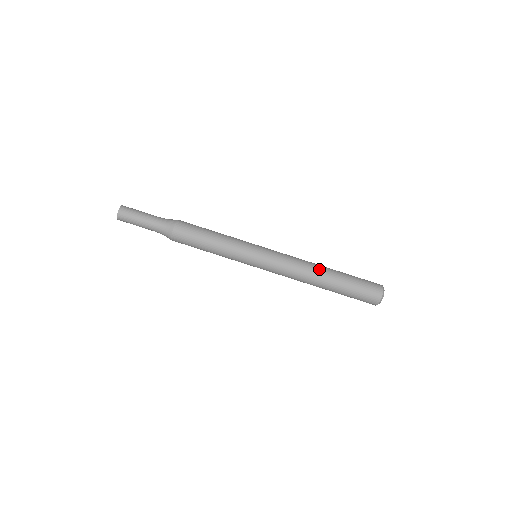
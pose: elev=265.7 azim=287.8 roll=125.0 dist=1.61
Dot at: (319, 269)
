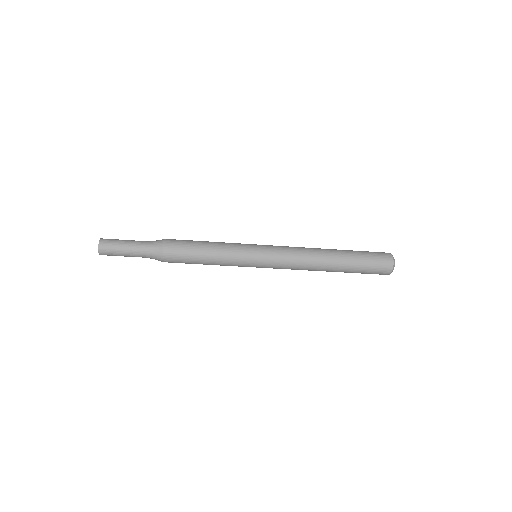
Dot at: (324, 252)
